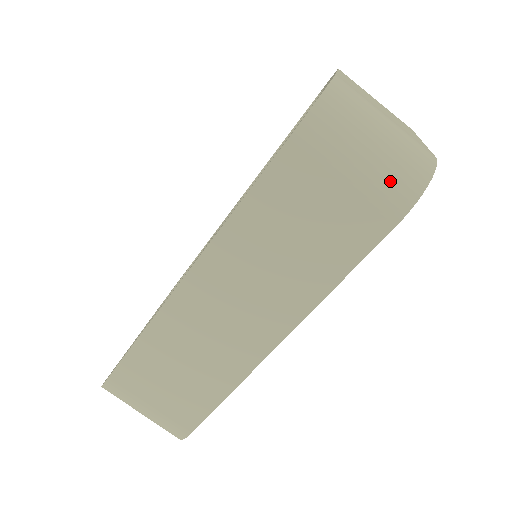
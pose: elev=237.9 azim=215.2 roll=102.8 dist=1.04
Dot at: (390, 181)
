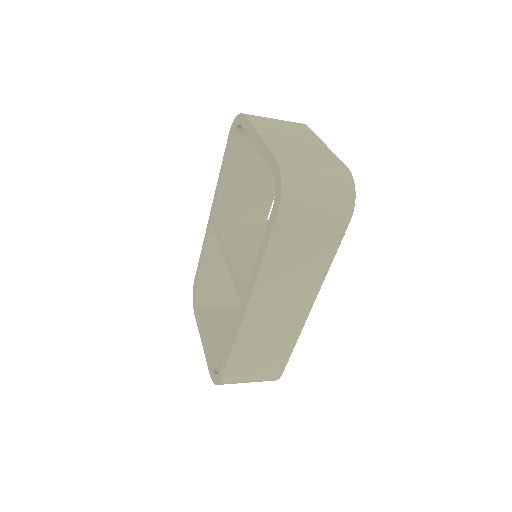
Dot at: (337, 204)
